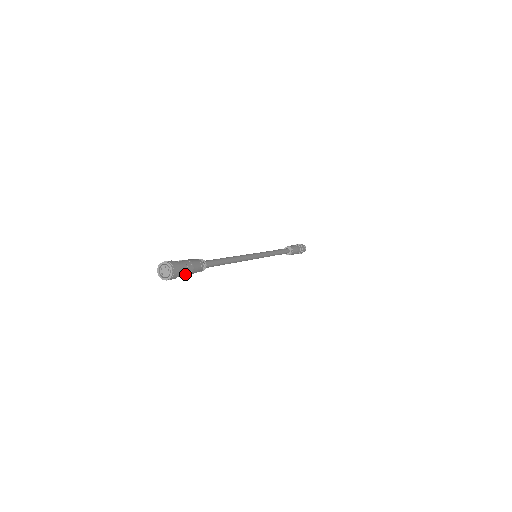
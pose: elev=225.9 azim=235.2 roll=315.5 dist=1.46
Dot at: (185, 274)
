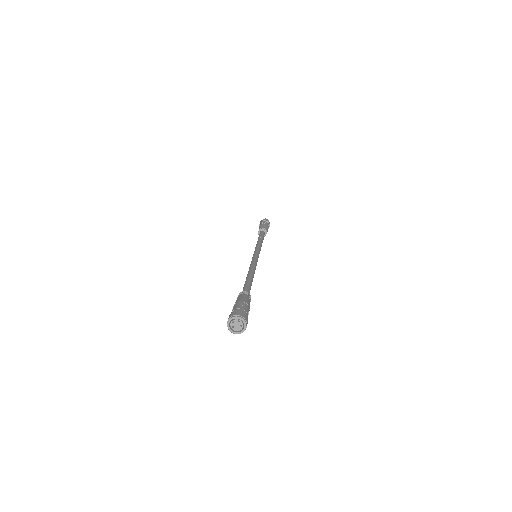
Dot at: occluded
